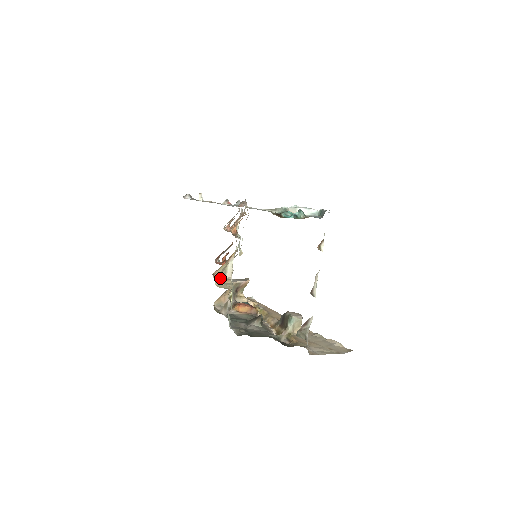
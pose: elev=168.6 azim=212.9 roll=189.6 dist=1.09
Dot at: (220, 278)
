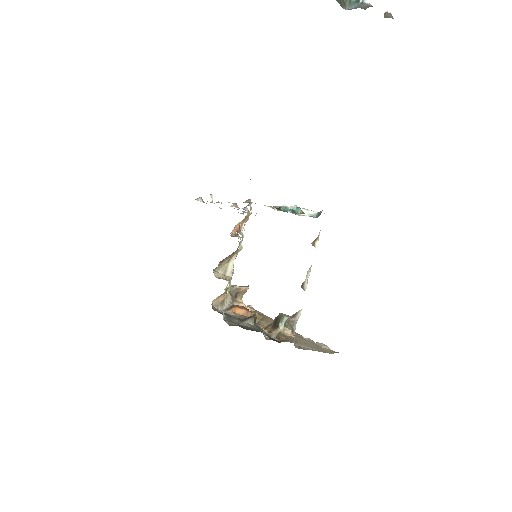
Dot at: occluded
